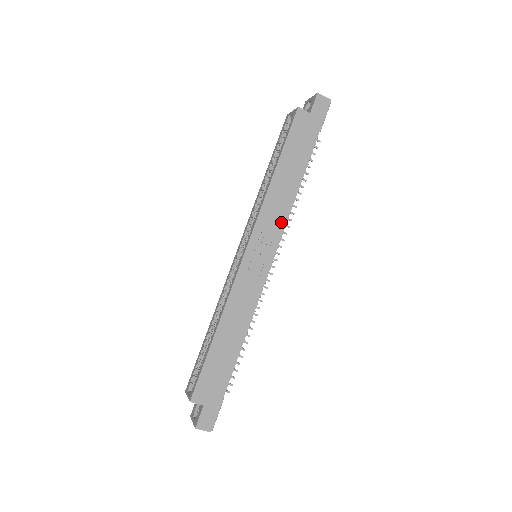
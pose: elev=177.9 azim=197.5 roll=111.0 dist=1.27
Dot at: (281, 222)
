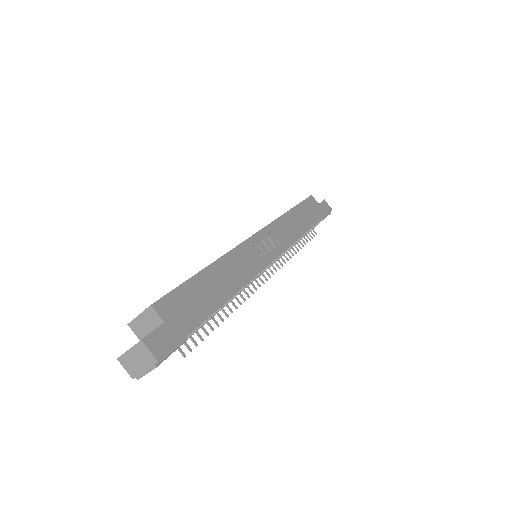
Dot at: (288, 240)
